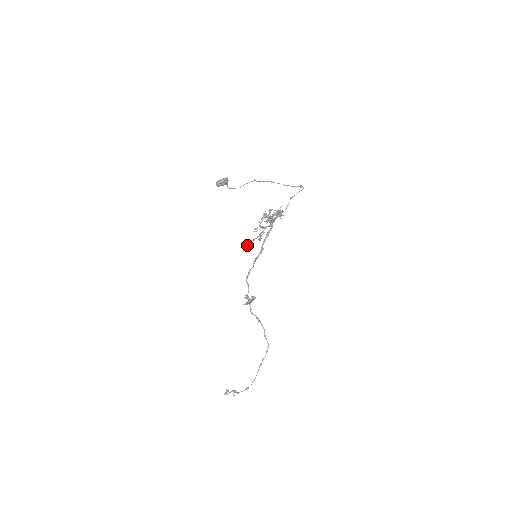
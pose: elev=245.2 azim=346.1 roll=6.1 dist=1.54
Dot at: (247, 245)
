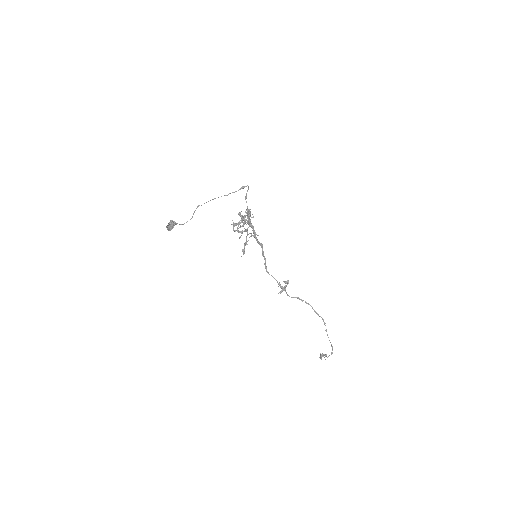
Dot at: (243, 250)
